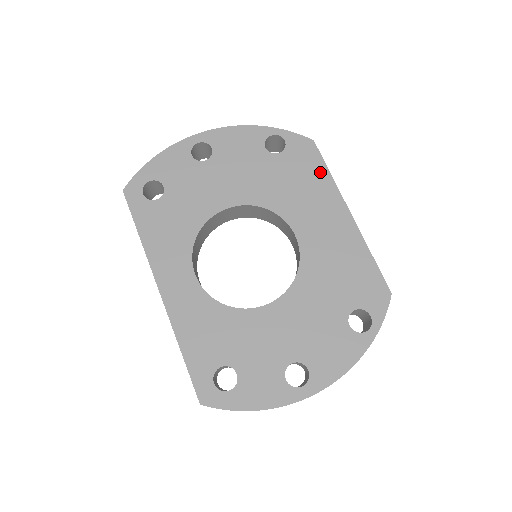
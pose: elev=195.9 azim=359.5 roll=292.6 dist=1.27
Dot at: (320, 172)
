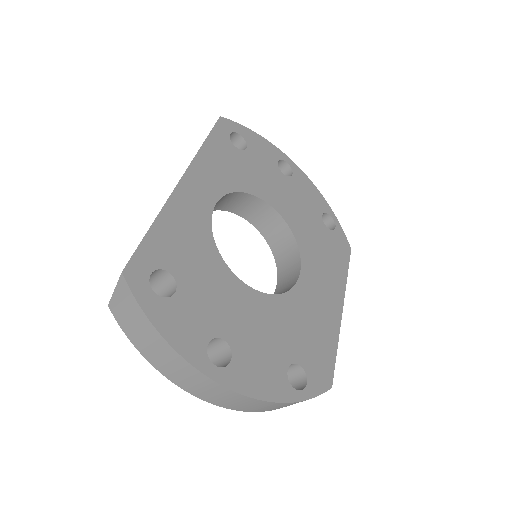
Dot at: (342, 266)
